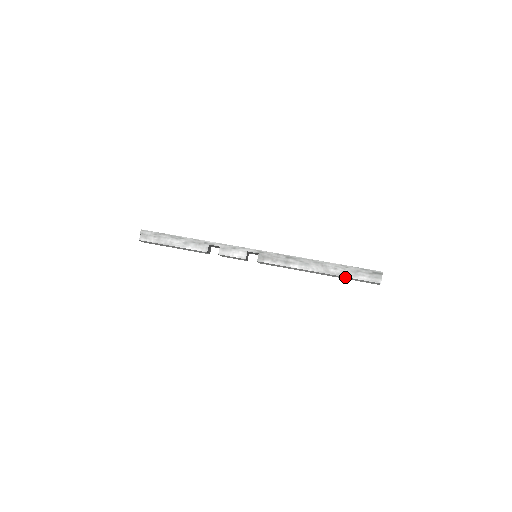
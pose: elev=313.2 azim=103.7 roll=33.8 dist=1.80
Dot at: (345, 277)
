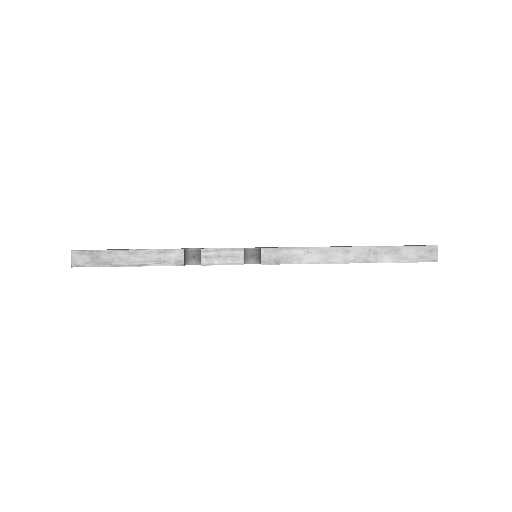
Dot at: (388, 249)
